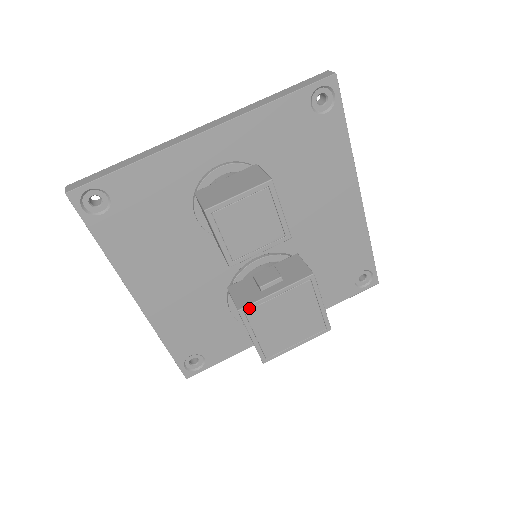
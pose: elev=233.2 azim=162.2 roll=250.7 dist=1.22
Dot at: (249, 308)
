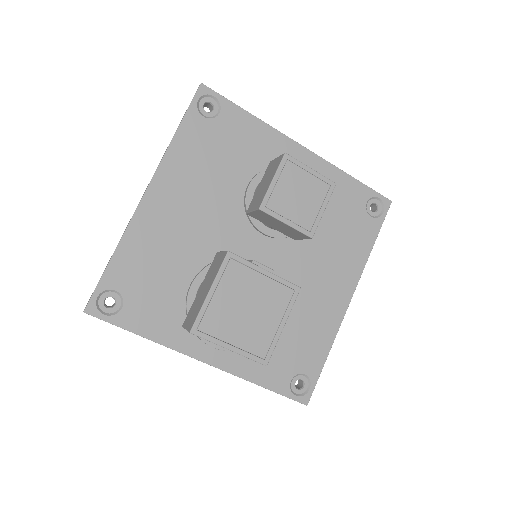
Dot at: (237, 259)
